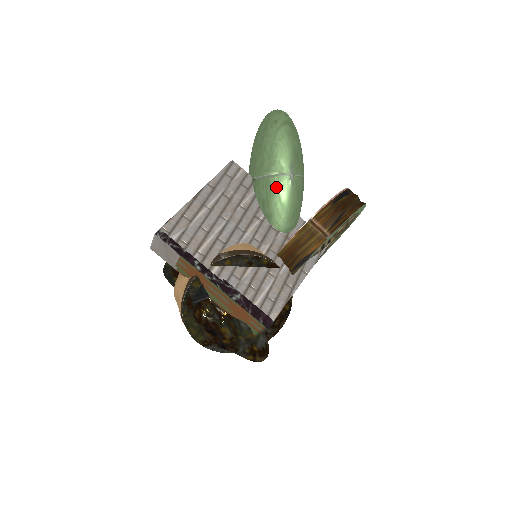
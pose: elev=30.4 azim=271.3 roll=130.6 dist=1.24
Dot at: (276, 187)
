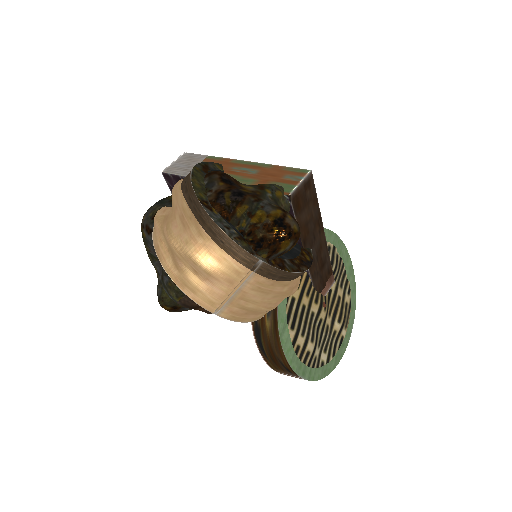
Dot at: occluded
